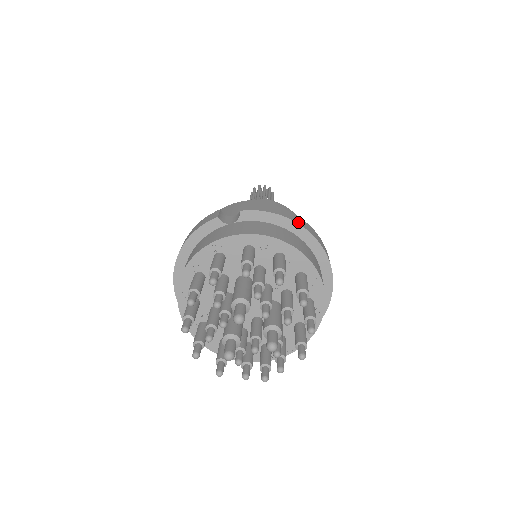
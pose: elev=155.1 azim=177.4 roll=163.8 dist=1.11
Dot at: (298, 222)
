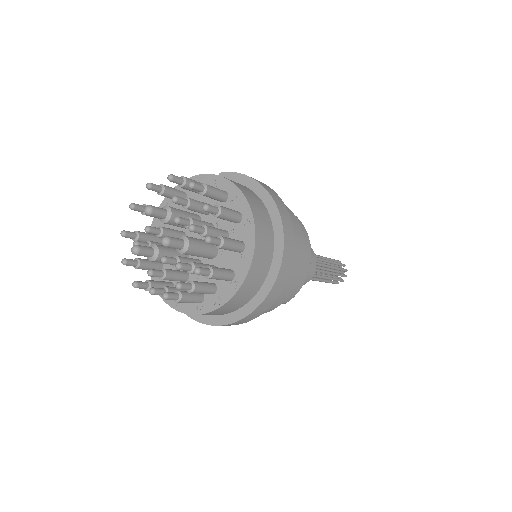
Dot at: (262, 184)
